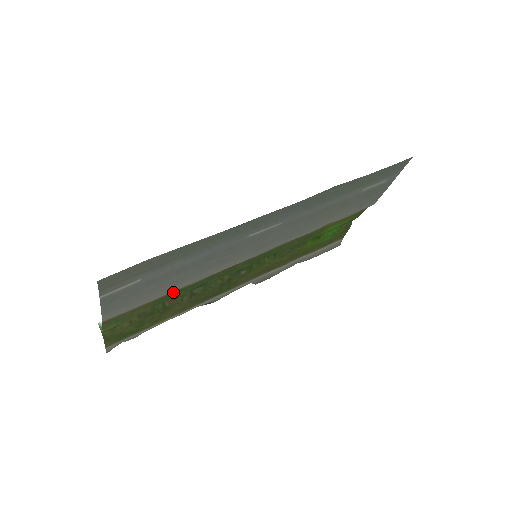
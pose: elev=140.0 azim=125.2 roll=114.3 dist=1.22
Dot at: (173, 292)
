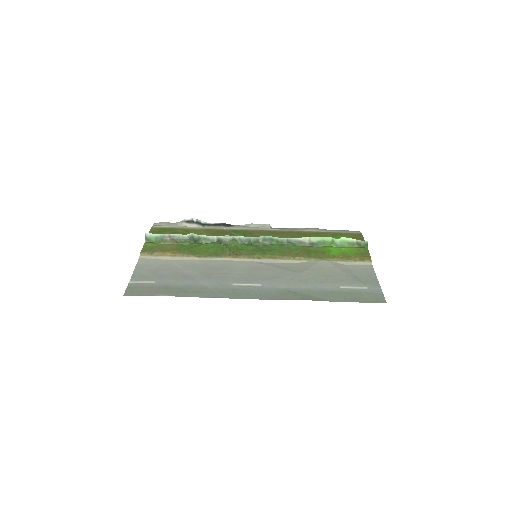
Dot at: (189, 253)
